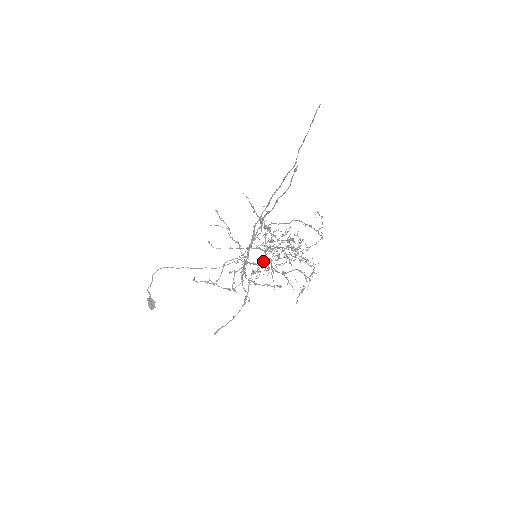
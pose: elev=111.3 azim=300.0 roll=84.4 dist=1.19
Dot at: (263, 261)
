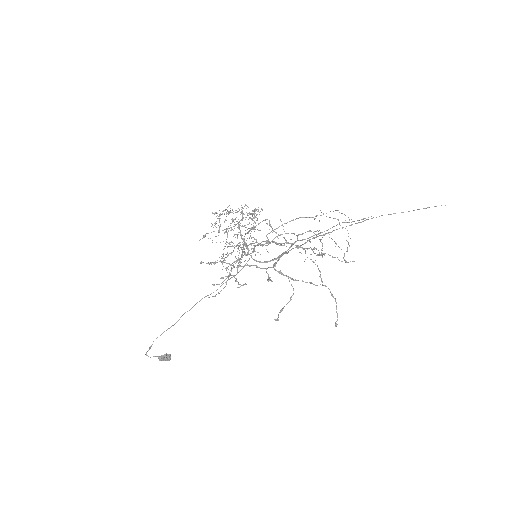
Dot at: (254, 251)
